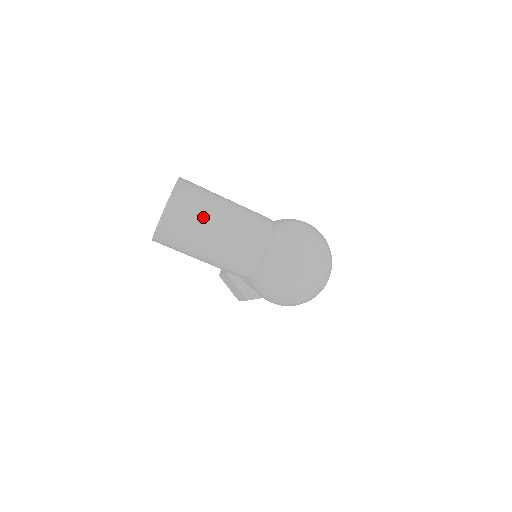
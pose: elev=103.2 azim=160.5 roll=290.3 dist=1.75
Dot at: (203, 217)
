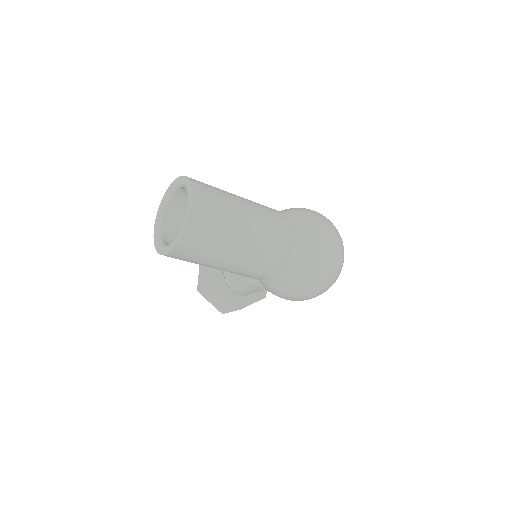
Dot at: (227, 215)
